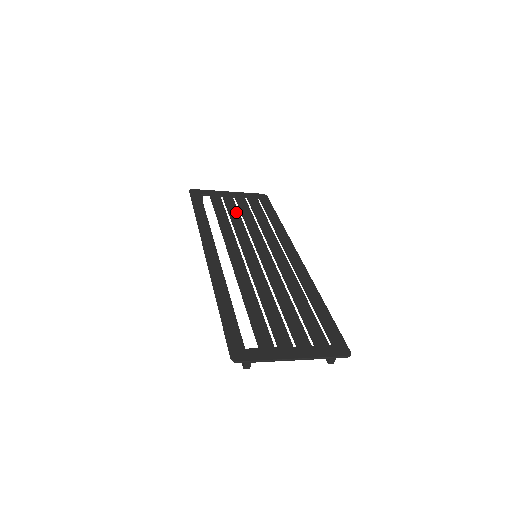
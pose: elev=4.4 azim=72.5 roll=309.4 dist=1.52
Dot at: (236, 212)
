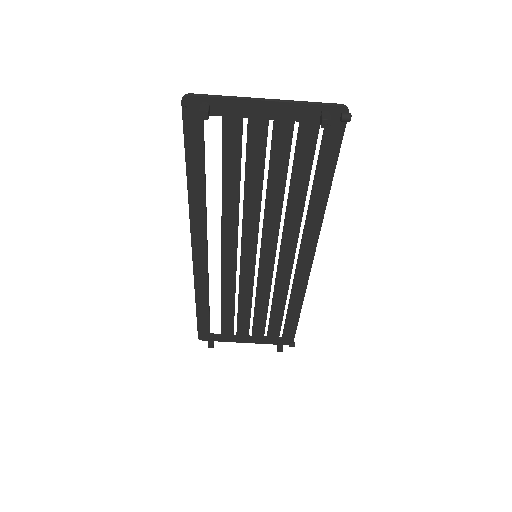
Dot at: (247, 313)
